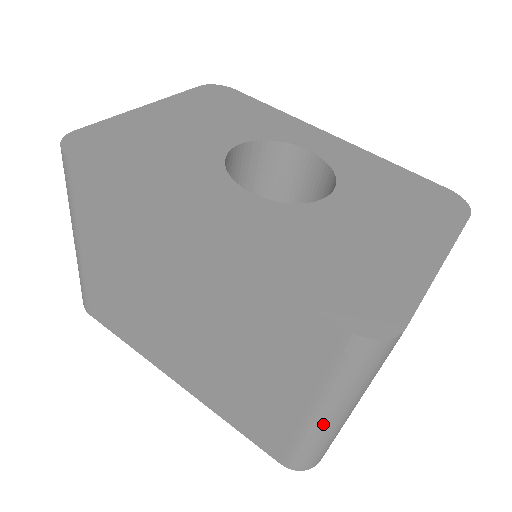
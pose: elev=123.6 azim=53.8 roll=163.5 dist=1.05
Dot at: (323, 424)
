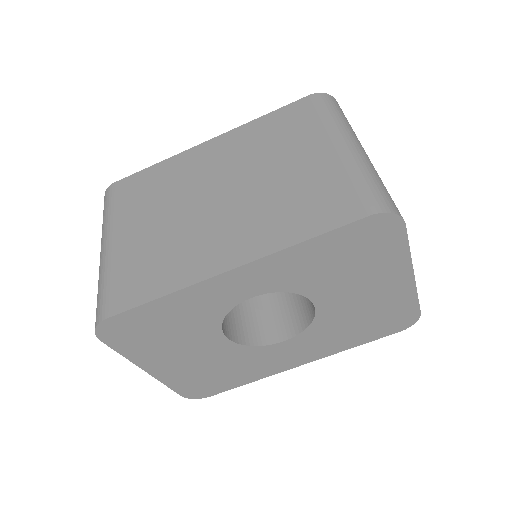
Dot at: occluded
